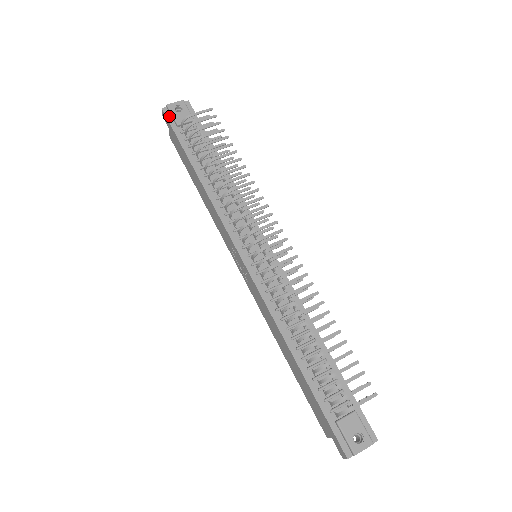
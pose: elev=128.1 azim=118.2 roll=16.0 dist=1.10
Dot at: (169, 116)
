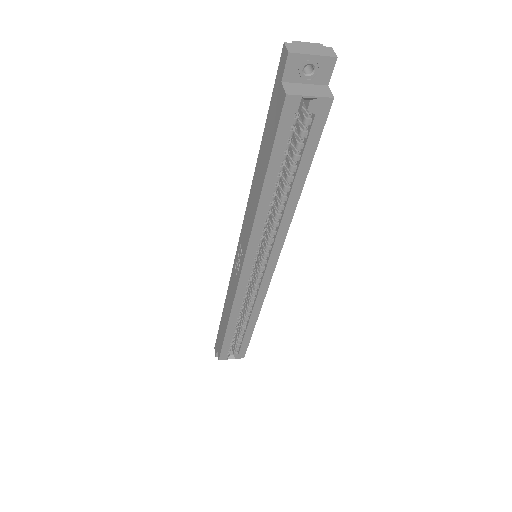
Dot at: occluded
